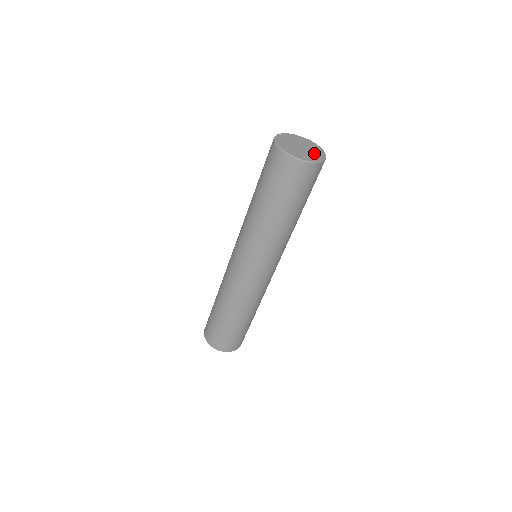
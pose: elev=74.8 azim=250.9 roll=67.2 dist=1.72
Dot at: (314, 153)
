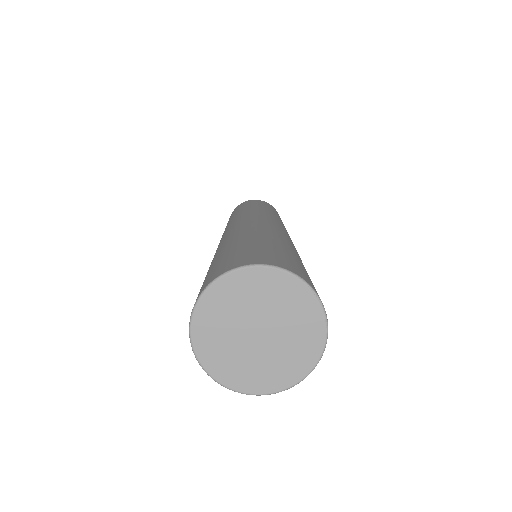
Dot at: (294, 342)
